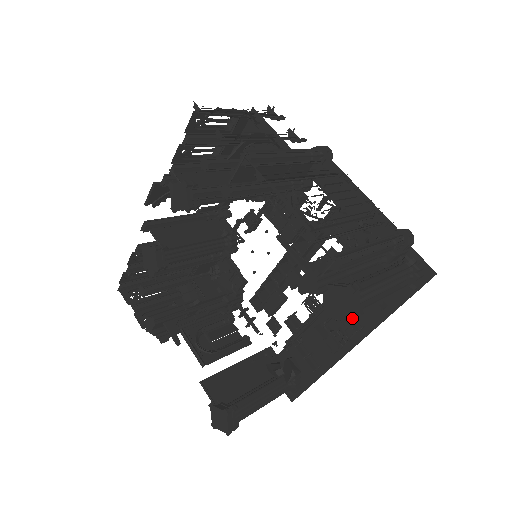
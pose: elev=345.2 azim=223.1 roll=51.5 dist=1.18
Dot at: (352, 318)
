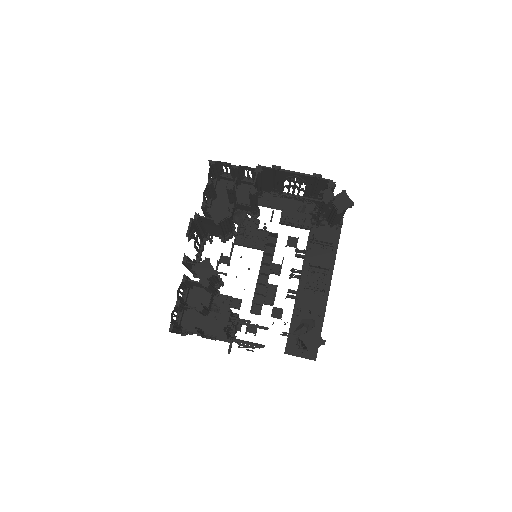
Dot at: (352, 203)
